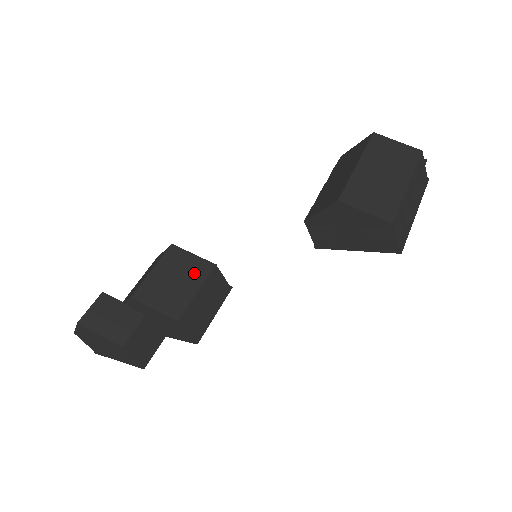
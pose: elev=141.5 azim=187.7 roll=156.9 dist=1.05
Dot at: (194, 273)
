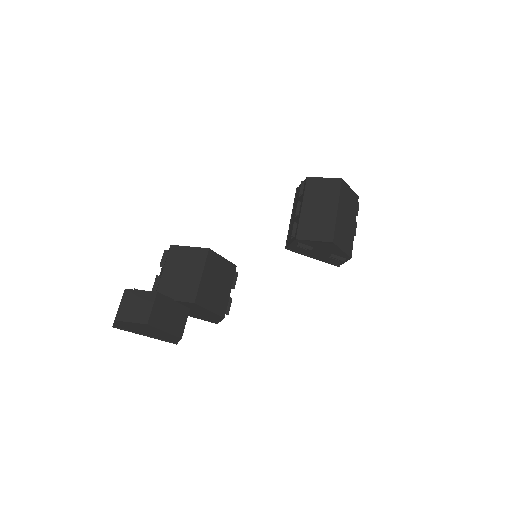
Dot at: (227, 275)
